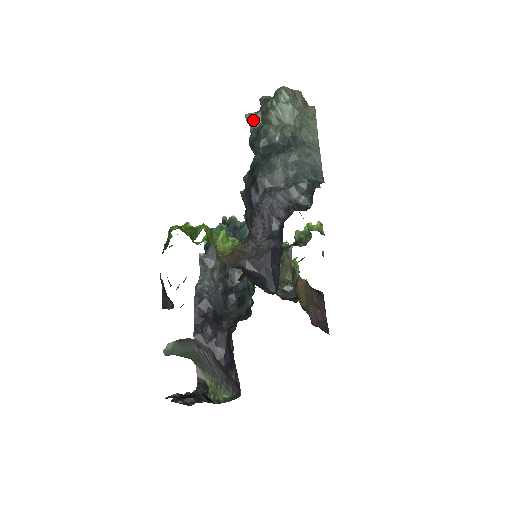
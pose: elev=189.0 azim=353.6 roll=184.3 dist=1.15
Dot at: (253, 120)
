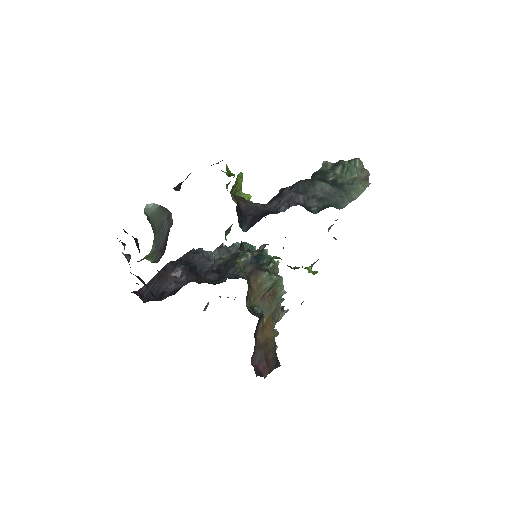
Dot at: (326, 165)
